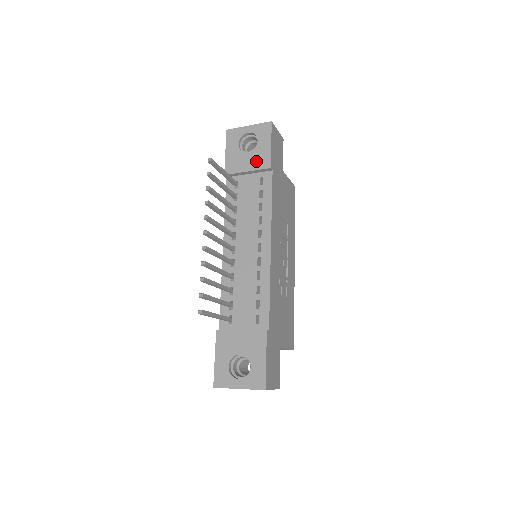
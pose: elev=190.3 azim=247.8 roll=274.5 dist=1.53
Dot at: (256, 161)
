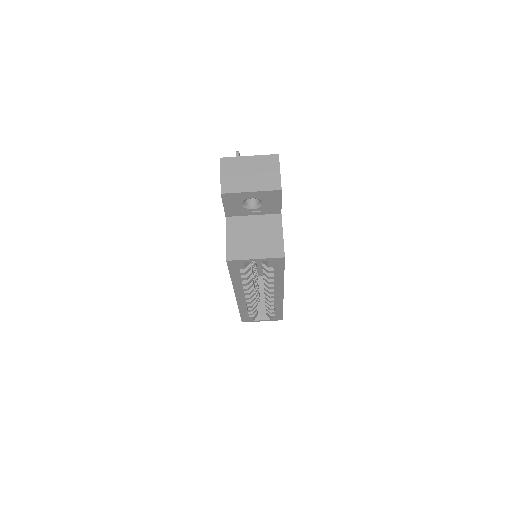
Dot at: occluded
